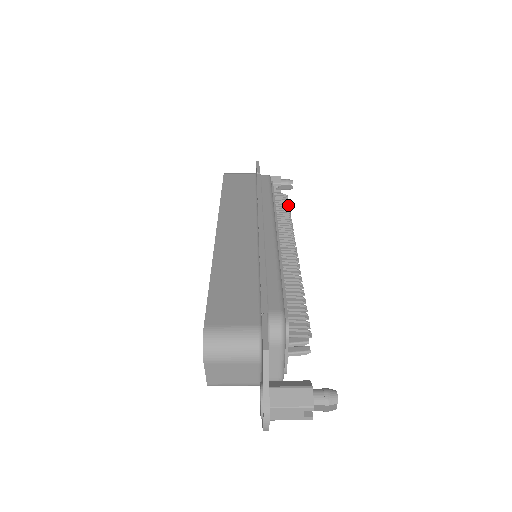
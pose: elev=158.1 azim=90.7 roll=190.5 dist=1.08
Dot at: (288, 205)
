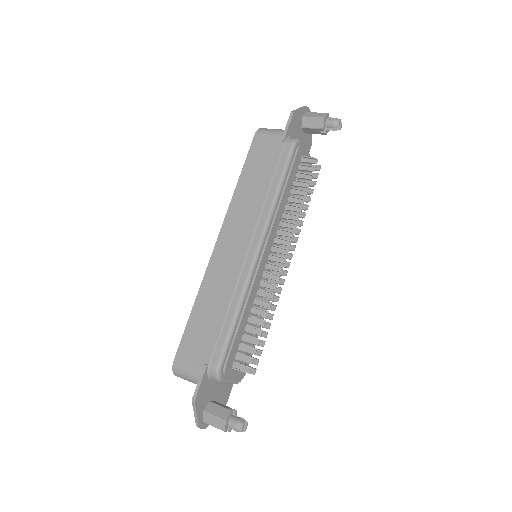
Dot at: occluded
